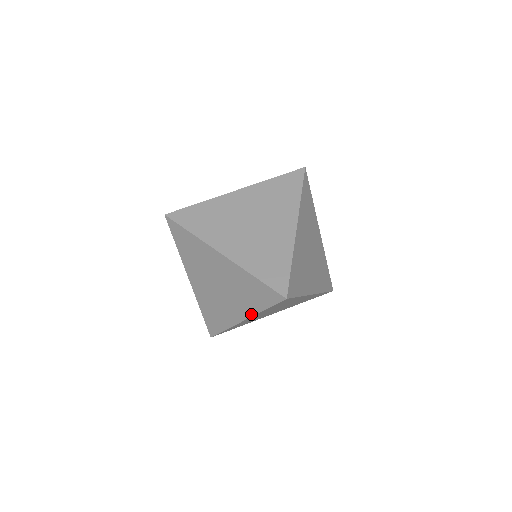
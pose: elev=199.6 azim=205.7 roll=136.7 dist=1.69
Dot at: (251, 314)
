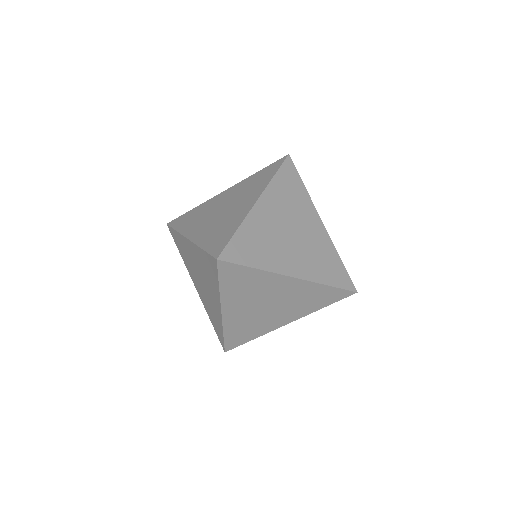
Dot at: (219, 299)
